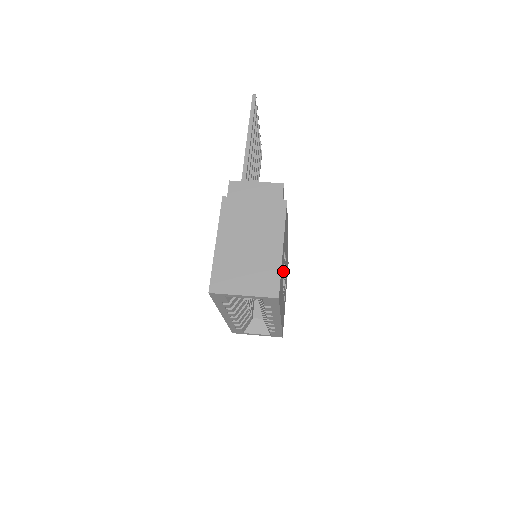
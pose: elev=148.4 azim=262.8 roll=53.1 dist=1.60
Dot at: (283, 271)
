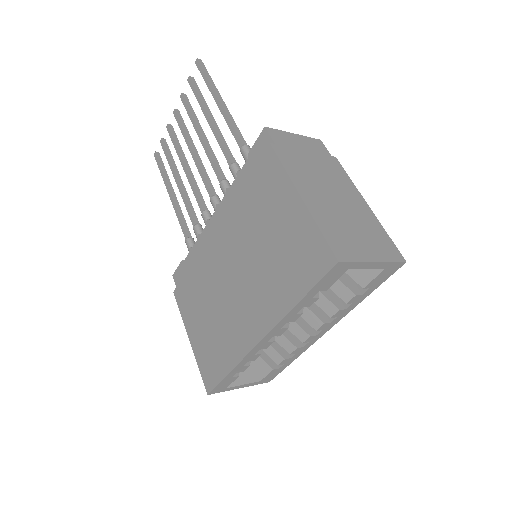
Dot at: occluded
